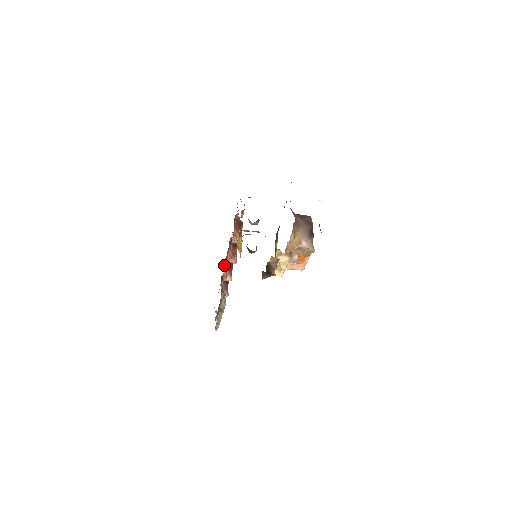
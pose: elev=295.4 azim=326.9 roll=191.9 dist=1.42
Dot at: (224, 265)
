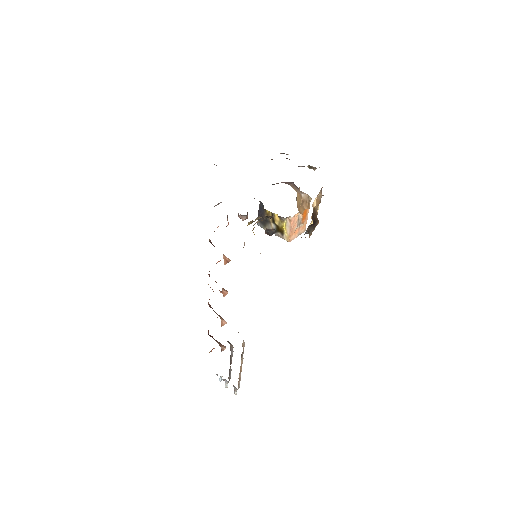
Dot at: (213, 310)
